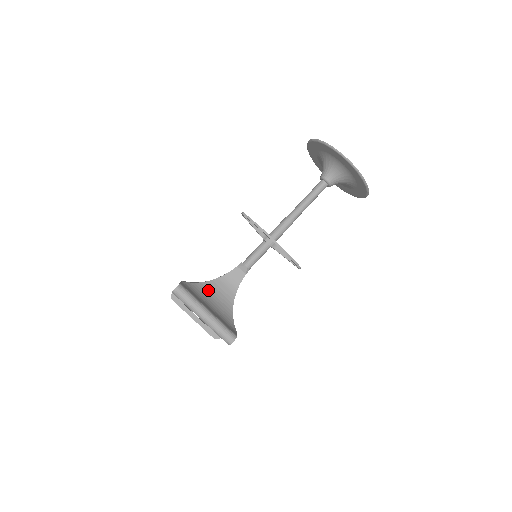
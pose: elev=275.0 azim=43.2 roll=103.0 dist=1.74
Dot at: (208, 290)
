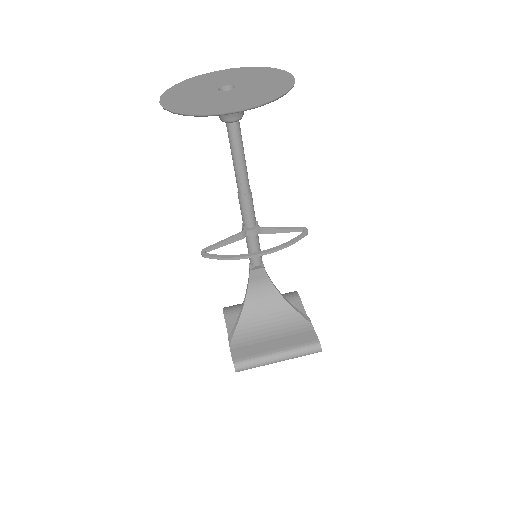
Dot at: (252, 315)
